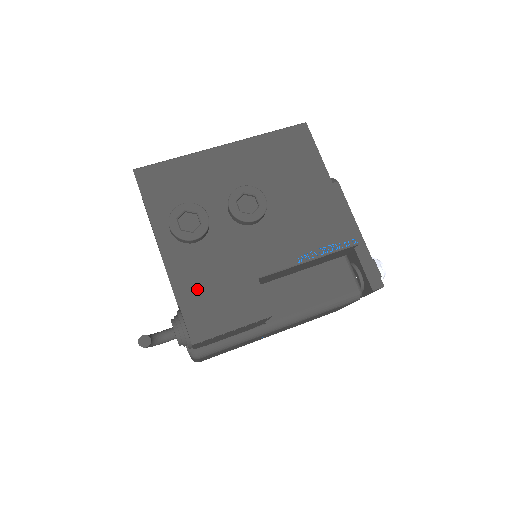
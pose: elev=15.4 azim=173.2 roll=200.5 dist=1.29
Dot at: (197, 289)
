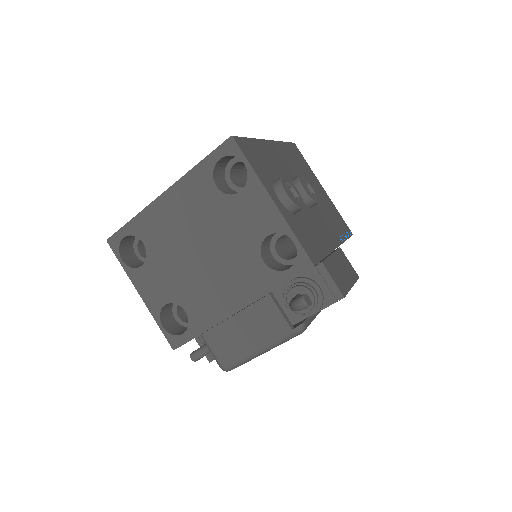
Dot at: (315, 253)
